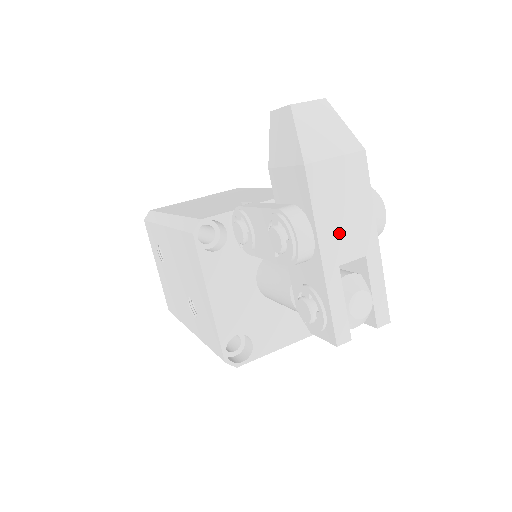
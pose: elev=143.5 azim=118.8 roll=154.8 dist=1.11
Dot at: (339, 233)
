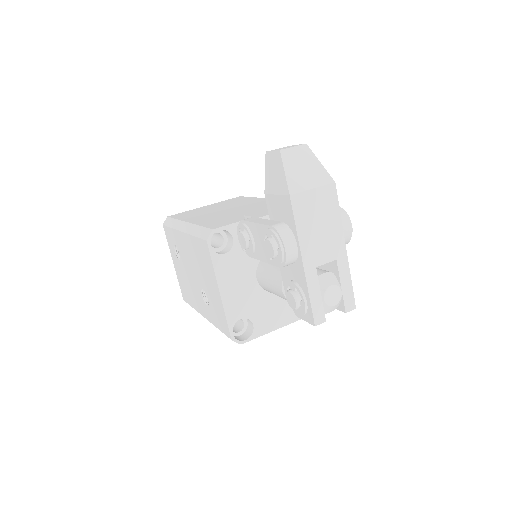
Dot at: (316, 243)
